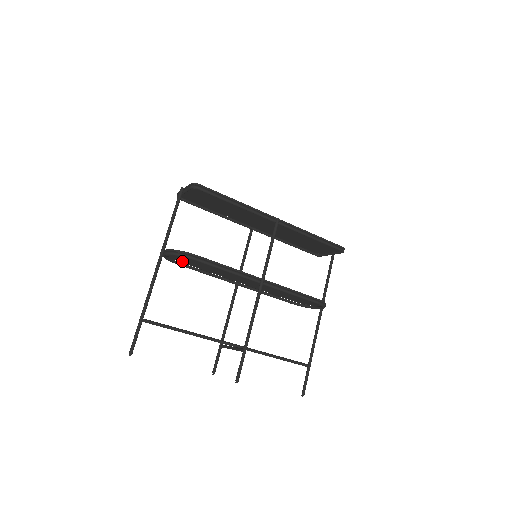
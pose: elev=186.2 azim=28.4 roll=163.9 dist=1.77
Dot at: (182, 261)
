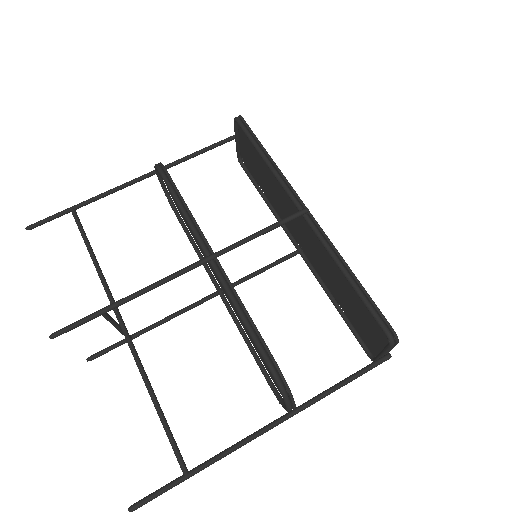
Dot at: occluded
